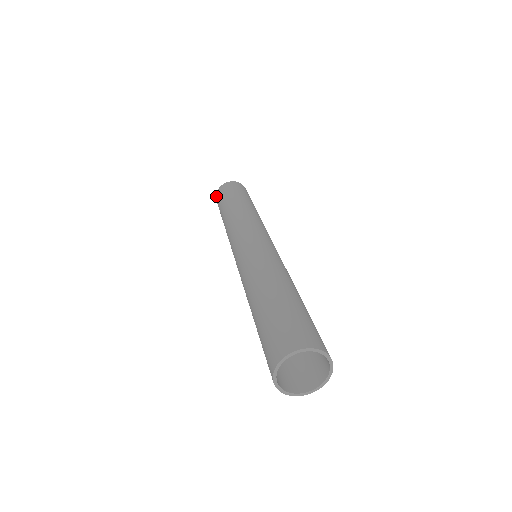
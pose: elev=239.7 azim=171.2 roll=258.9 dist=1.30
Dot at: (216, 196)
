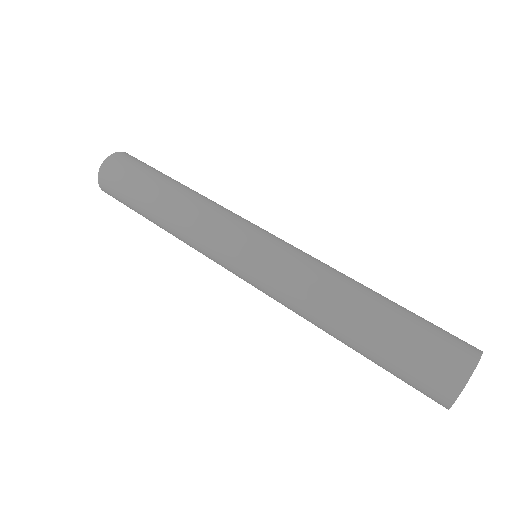
Dot at: occluded
